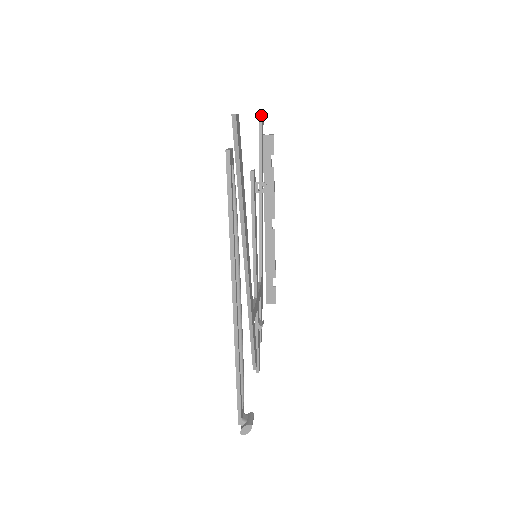
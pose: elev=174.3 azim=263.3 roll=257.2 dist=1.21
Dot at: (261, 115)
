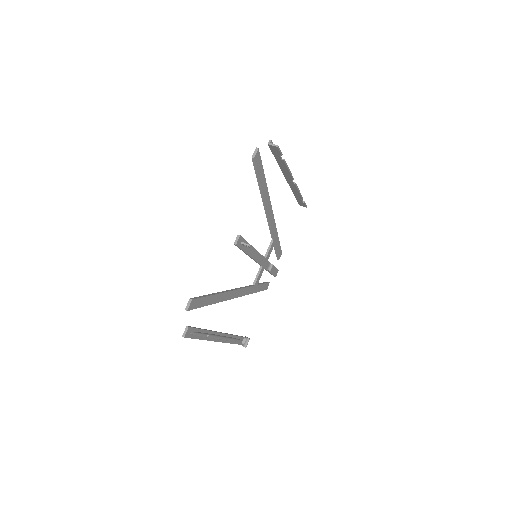
Dot at: (253, 160)
